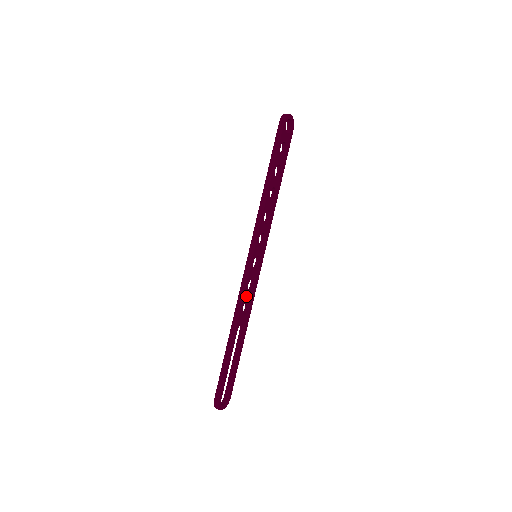
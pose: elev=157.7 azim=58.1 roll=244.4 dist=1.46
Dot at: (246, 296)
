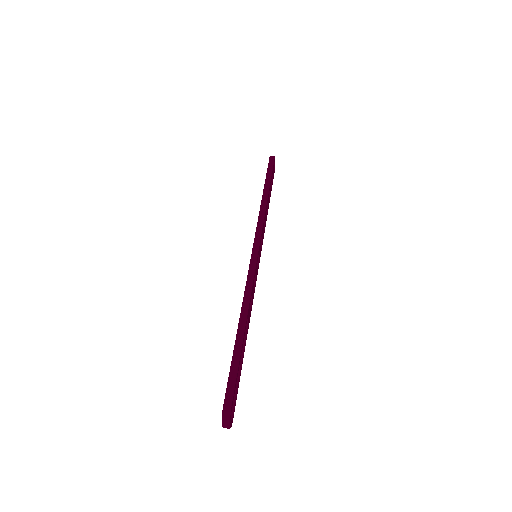
Dot at: (252, 288)
